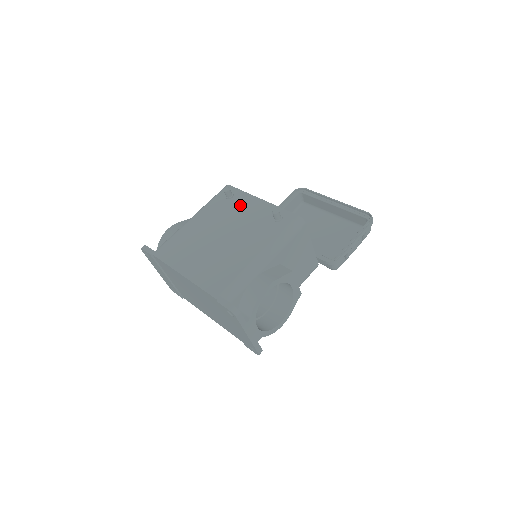
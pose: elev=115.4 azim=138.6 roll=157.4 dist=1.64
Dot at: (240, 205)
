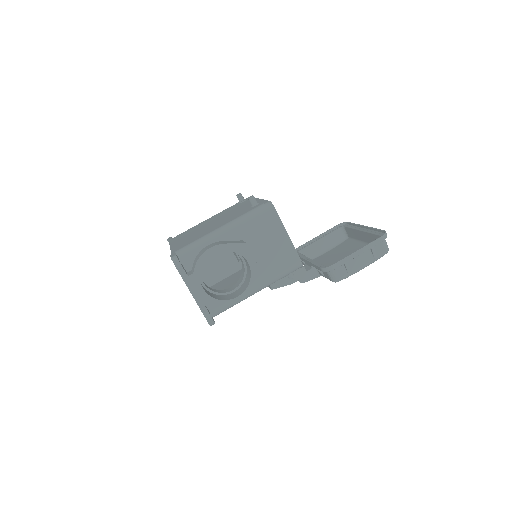
Dot at: (242, 204)
